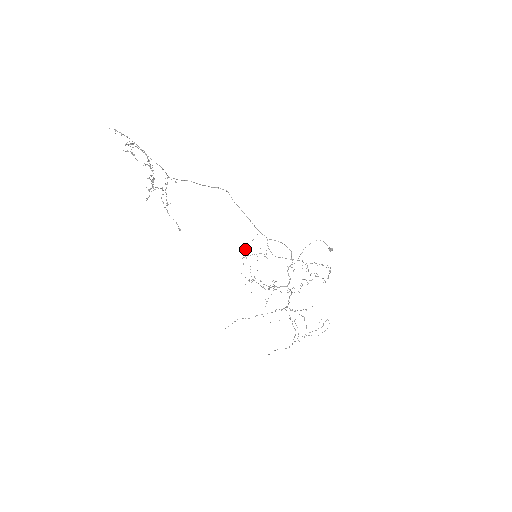
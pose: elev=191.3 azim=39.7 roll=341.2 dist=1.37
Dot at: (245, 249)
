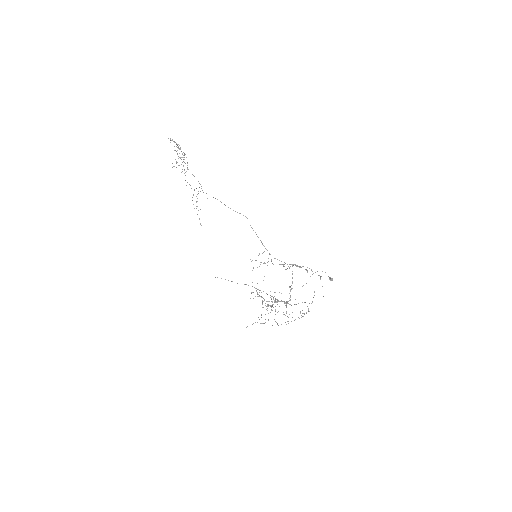
Dot at: (252, 260)
